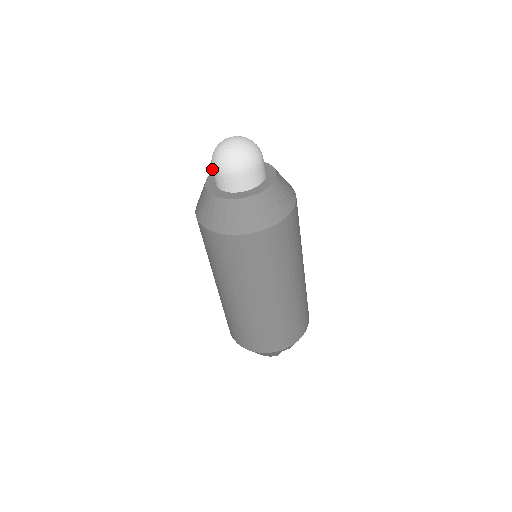
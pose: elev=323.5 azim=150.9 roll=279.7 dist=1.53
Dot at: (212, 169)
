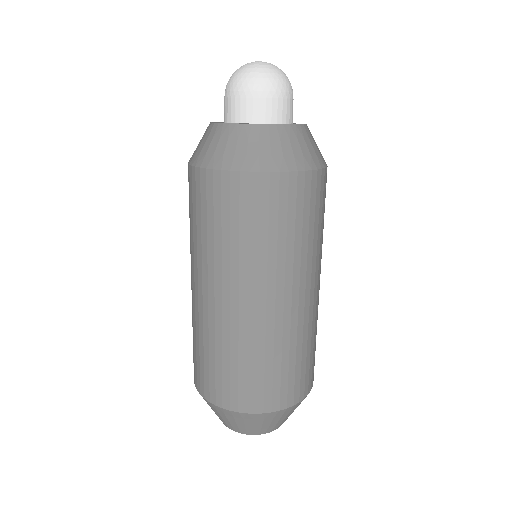
Dot at: (246, 95)
